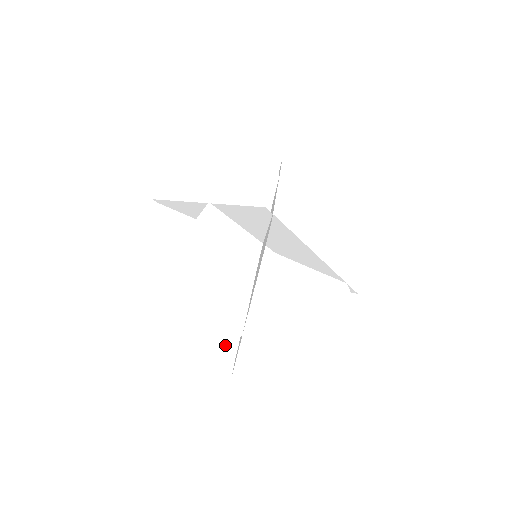
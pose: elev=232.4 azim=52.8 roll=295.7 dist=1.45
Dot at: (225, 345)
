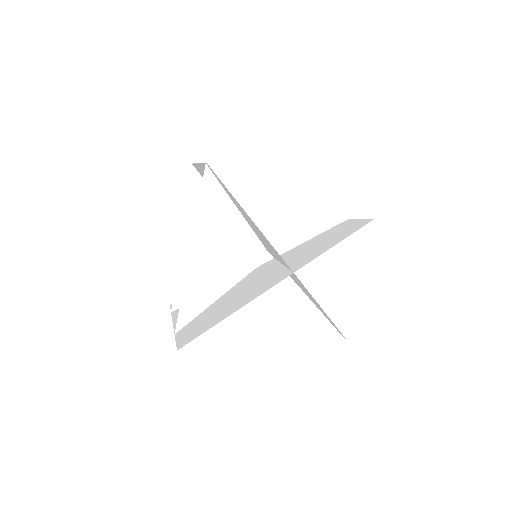
Dot at: occluded
